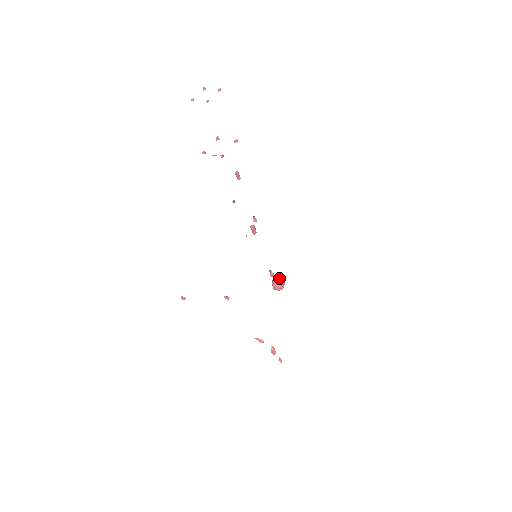
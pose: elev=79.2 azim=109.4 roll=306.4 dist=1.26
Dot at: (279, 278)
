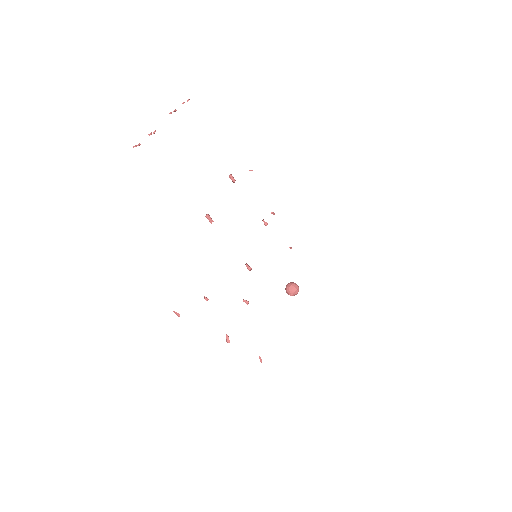
Dot at: (292, 282)
